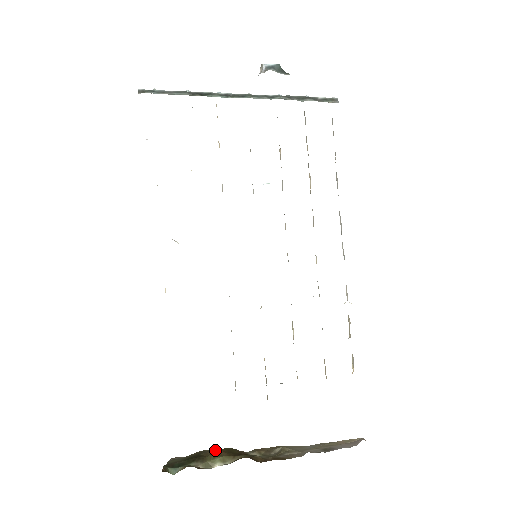
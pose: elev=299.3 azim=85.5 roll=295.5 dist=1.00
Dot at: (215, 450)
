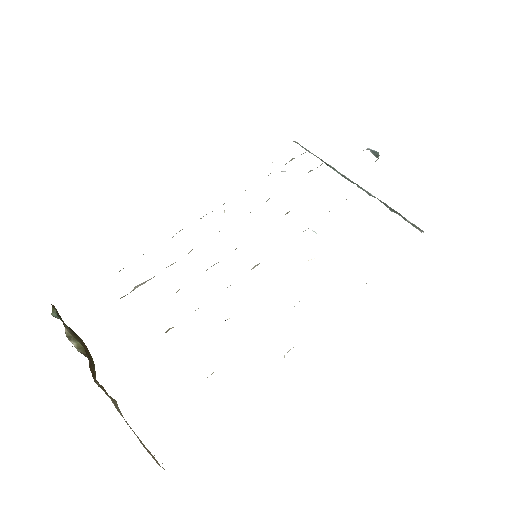
Dot at: occluded
